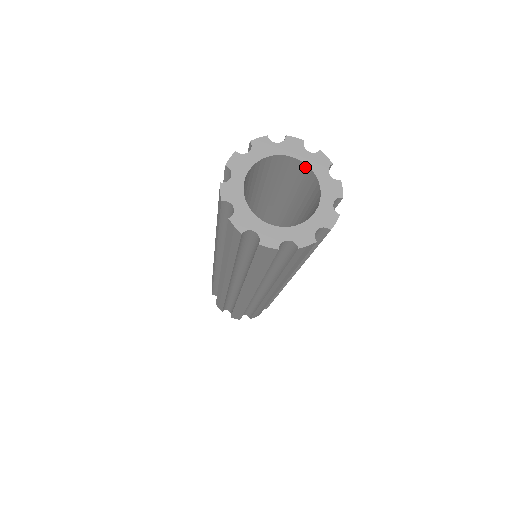
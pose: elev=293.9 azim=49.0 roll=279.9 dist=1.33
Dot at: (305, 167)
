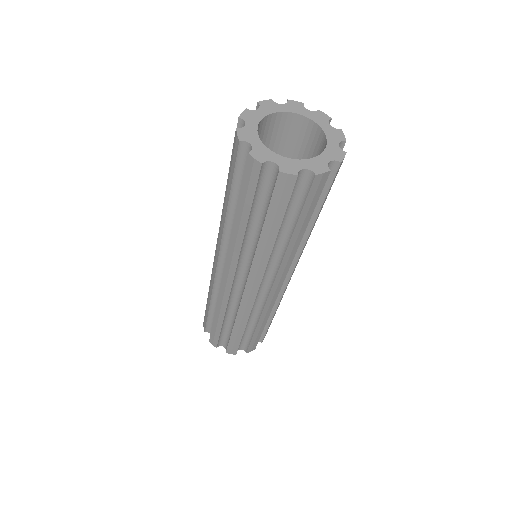
Dot at: (322, 135)
